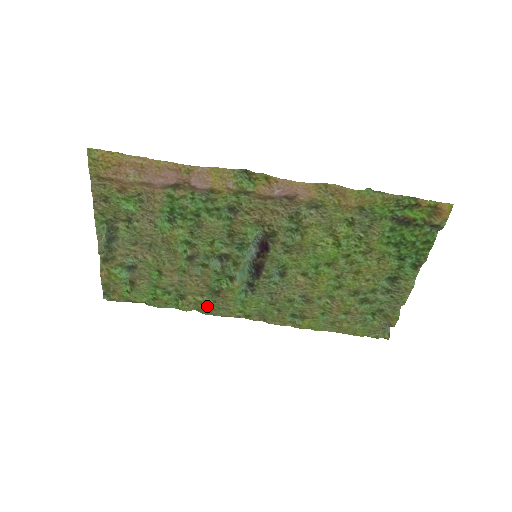
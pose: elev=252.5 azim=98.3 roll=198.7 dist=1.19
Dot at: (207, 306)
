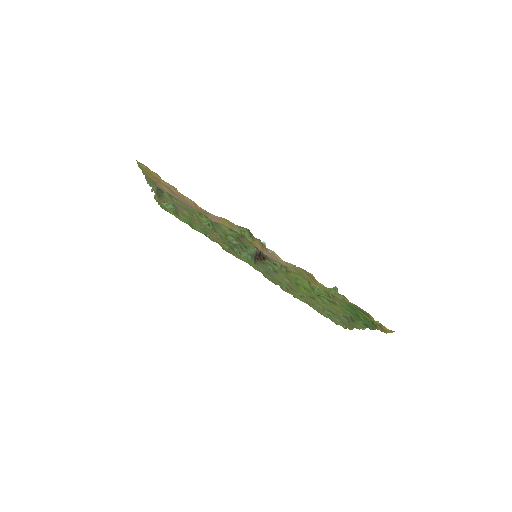
Dot at: (225, 248)
